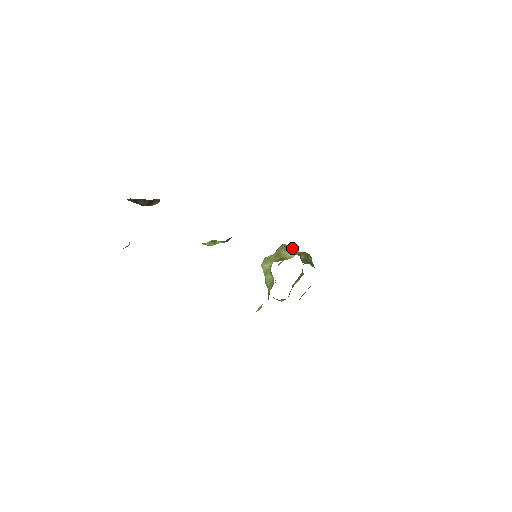
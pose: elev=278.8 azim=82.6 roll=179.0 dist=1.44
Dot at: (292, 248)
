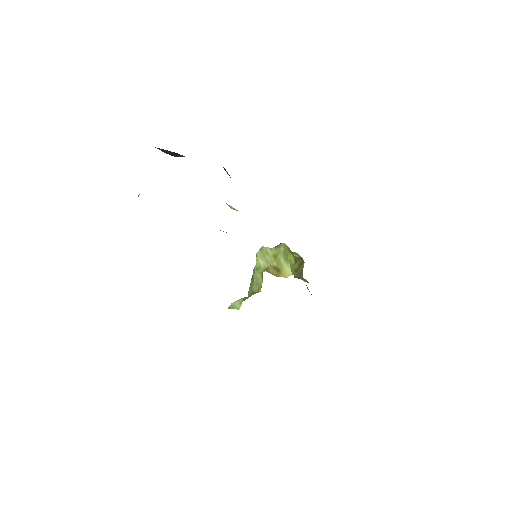
Dot at: (292, 259)
